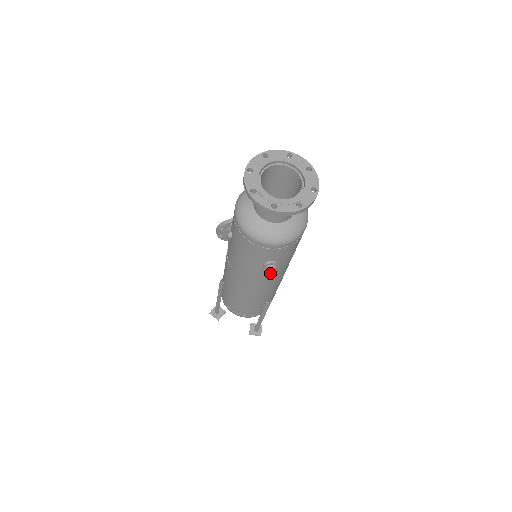
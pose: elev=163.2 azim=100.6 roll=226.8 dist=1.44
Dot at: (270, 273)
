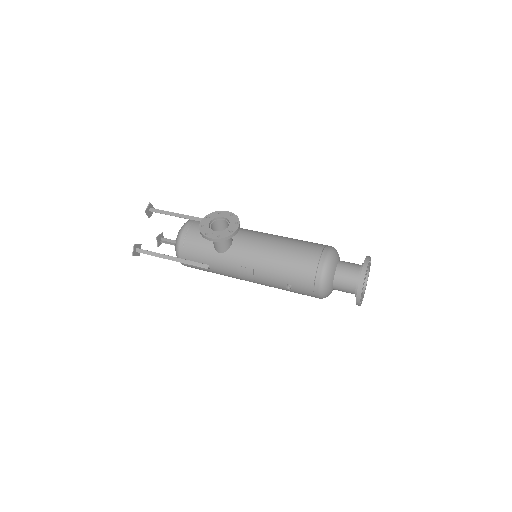
Dot at: occluded
